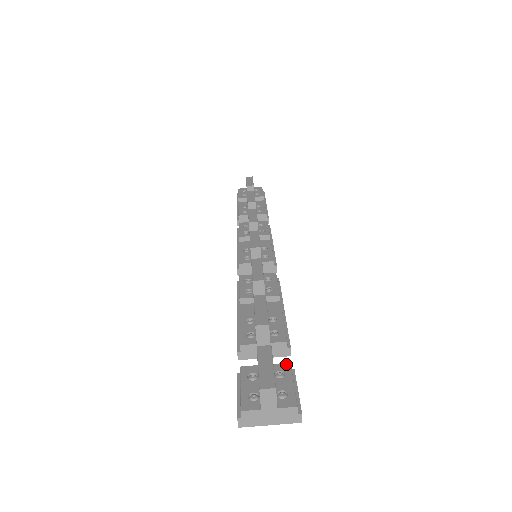
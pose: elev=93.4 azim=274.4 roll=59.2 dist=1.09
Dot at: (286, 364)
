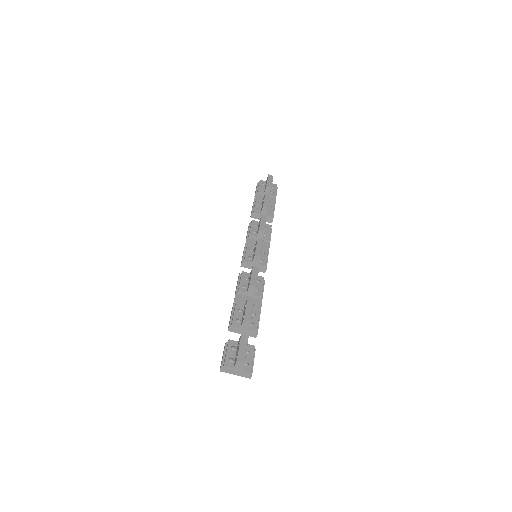
Dot at: (252, 346)
